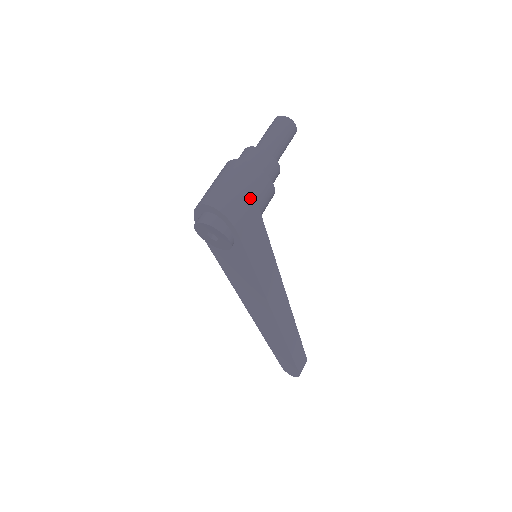
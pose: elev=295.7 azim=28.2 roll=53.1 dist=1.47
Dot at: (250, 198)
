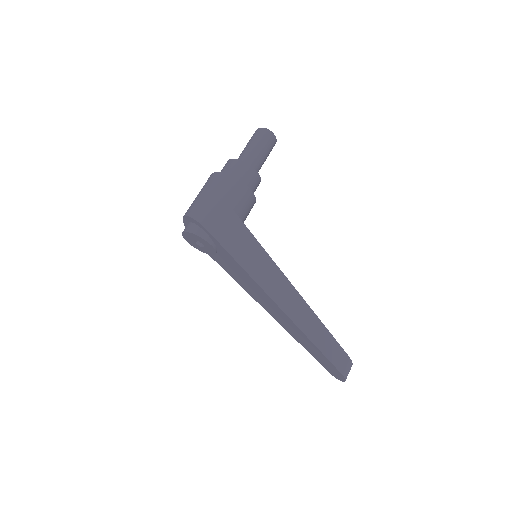
Dot at: (217, 199)
